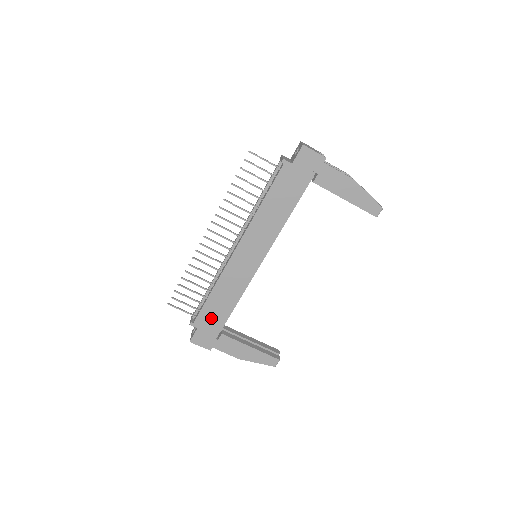
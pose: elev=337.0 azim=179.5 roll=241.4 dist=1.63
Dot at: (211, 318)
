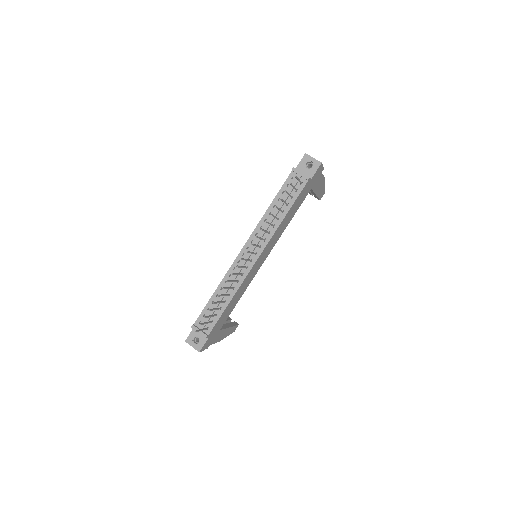
Dot at: (220, 323)
